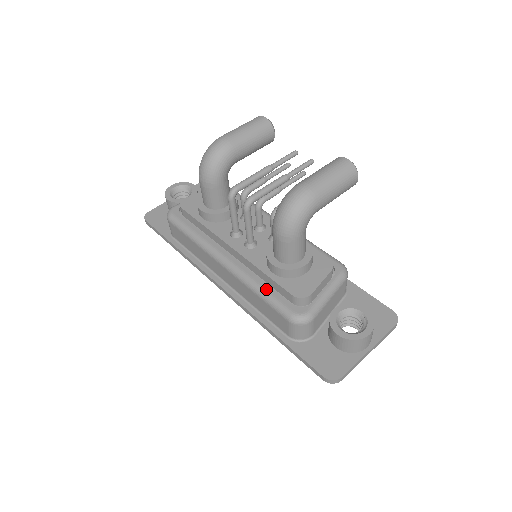
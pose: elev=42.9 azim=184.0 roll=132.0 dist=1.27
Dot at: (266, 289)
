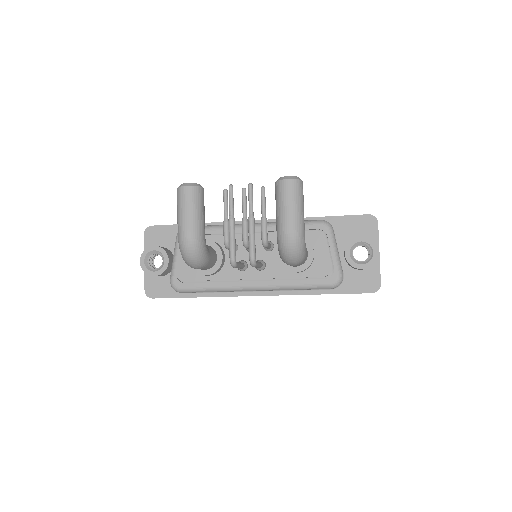
Dot at: (301, 284)
